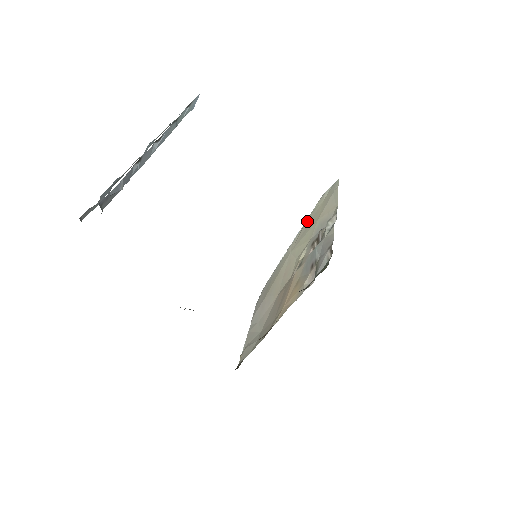
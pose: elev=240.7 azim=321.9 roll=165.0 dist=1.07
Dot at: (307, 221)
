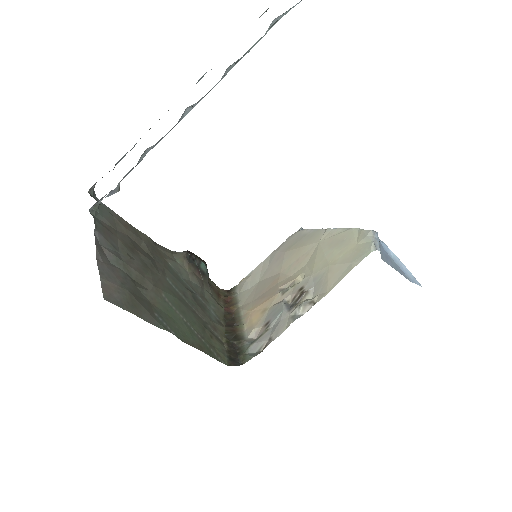
Dot at: (345, 234)
